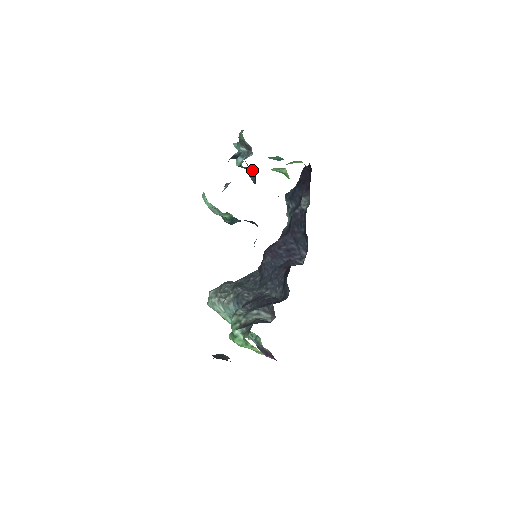
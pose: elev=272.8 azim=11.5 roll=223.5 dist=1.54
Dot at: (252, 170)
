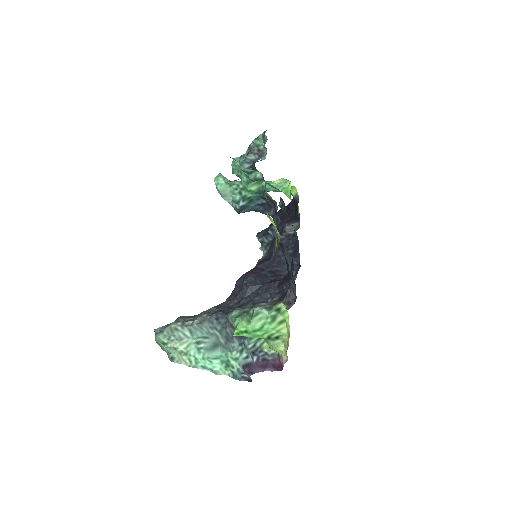
Dot at: (259, 175)
